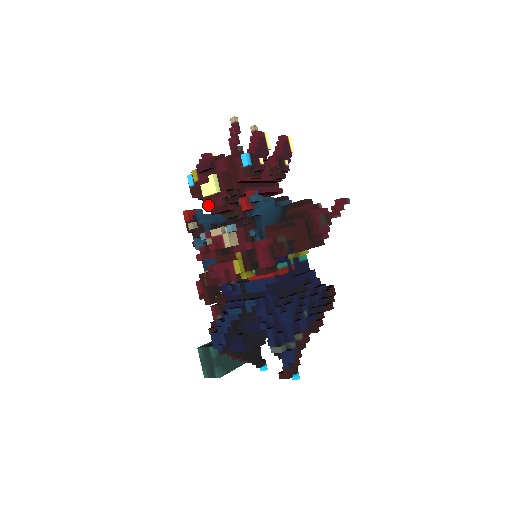
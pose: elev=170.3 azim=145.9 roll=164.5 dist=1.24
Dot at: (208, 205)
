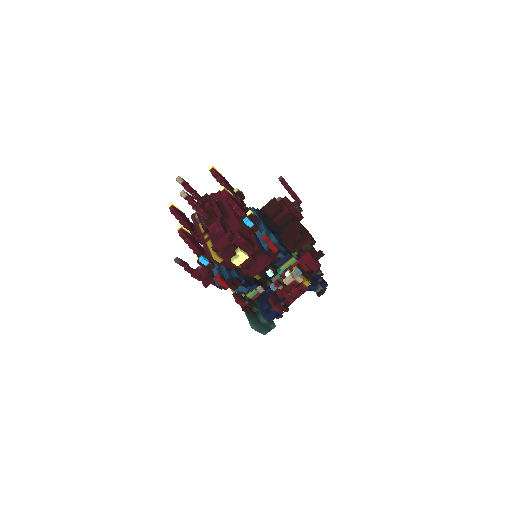
Dot at: (272, 273)
